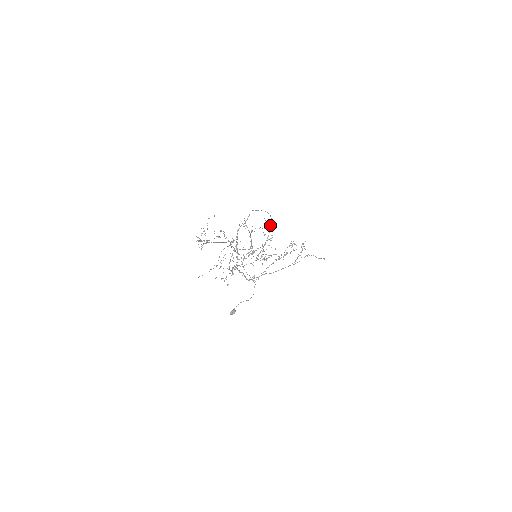
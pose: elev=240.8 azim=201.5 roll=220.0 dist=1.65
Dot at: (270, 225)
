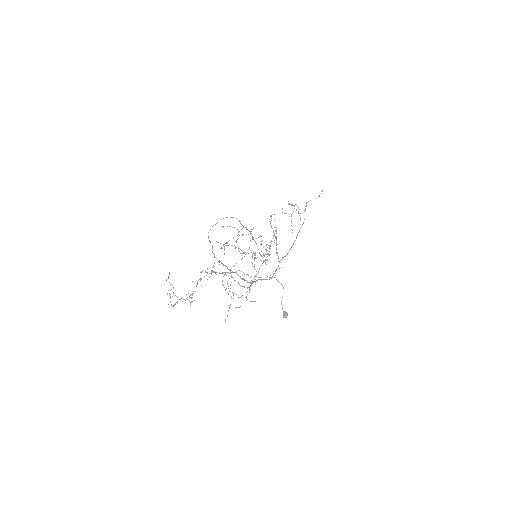
Dot at: (240, 223)
